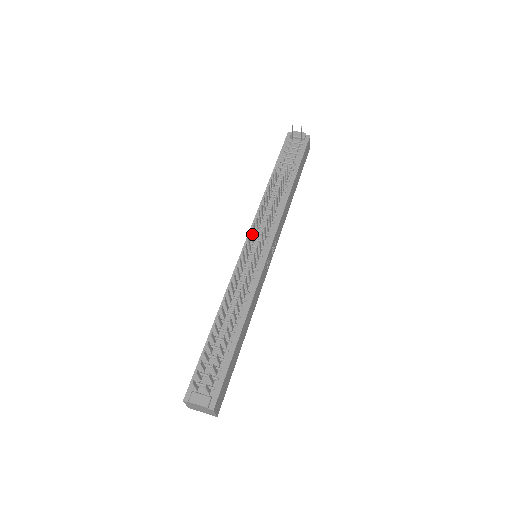
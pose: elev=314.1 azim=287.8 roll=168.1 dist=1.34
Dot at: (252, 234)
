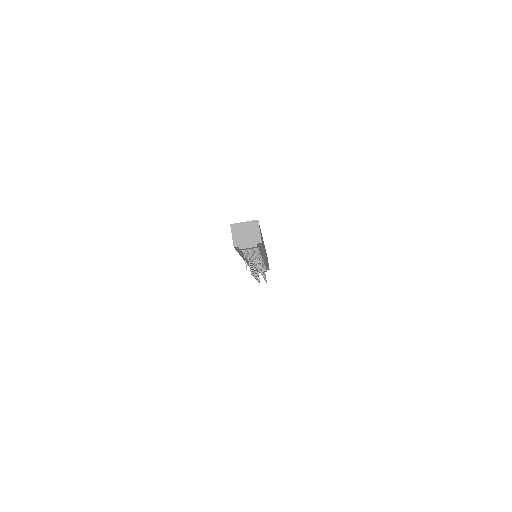
Dot at: (254, 273)
